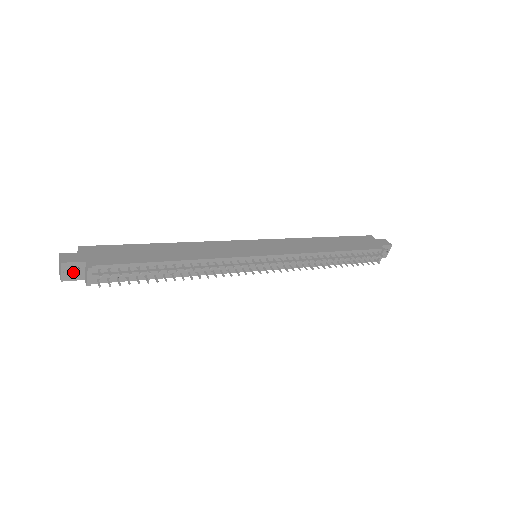
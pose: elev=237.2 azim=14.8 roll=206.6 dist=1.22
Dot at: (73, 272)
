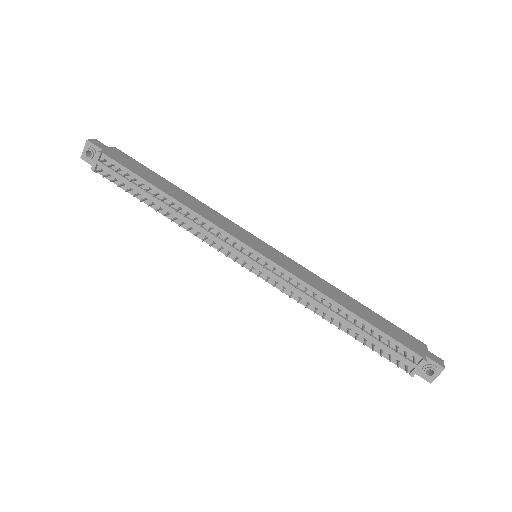
Dot at: (93, 156)
